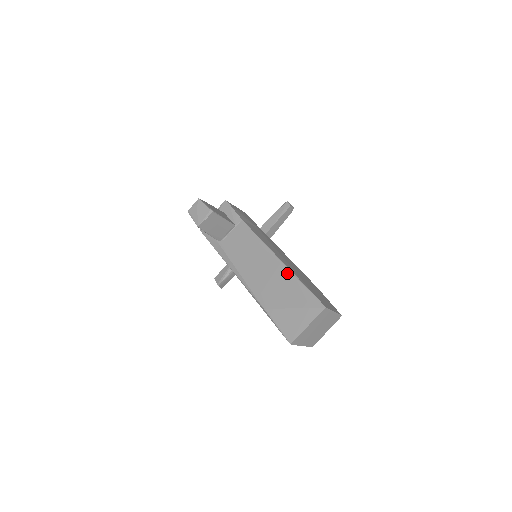
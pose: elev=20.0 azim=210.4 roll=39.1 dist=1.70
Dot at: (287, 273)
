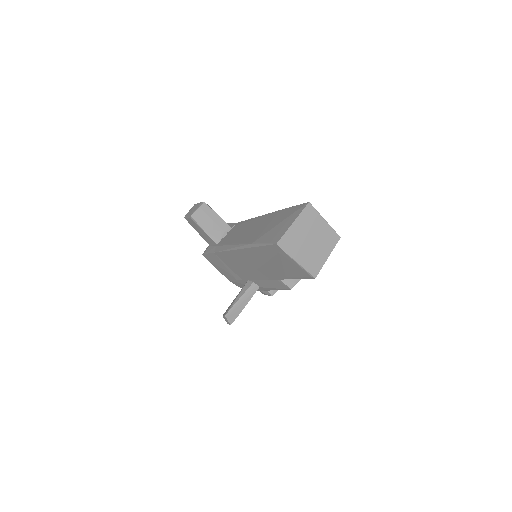
Dot at: (273, 213)
